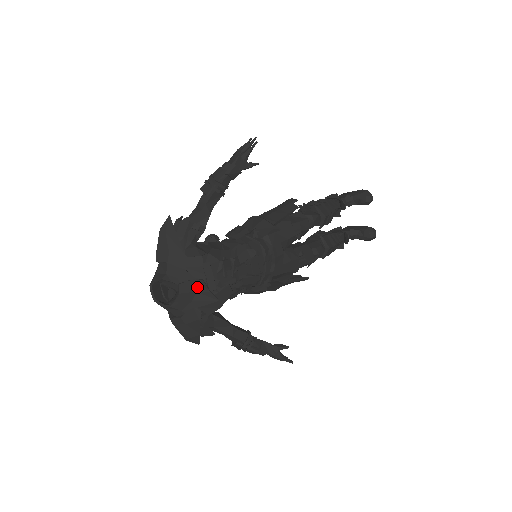
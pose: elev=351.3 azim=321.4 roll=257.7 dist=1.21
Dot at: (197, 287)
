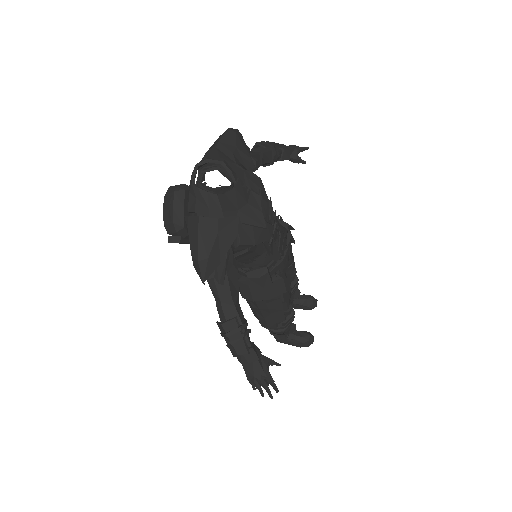
Dot at: (250, 199)
